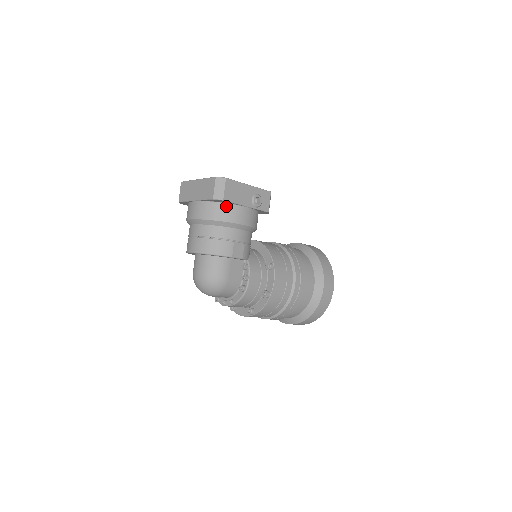
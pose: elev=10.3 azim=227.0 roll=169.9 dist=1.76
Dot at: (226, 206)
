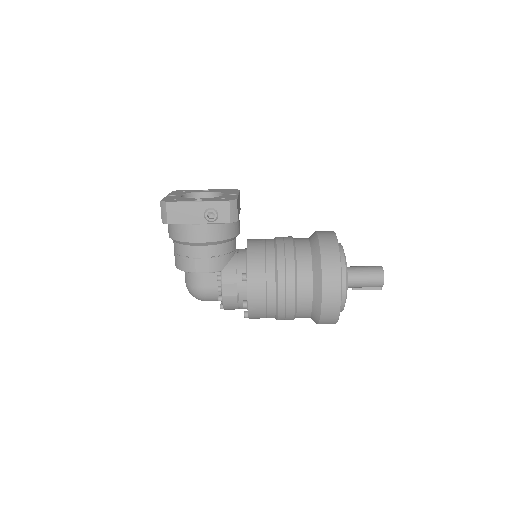
Dot at: (179, 226)
